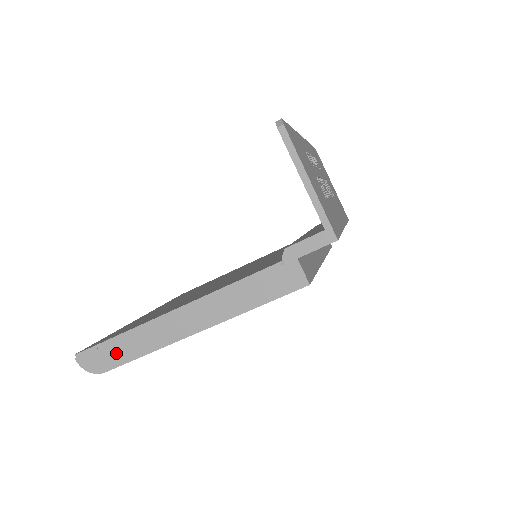
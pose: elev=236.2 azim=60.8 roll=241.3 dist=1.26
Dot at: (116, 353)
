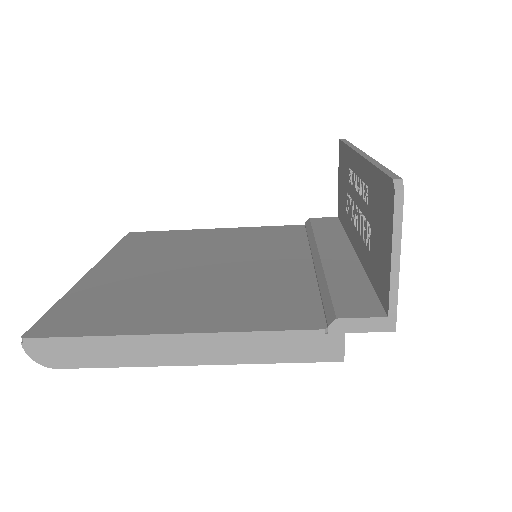
Dot at: (82, 354)
